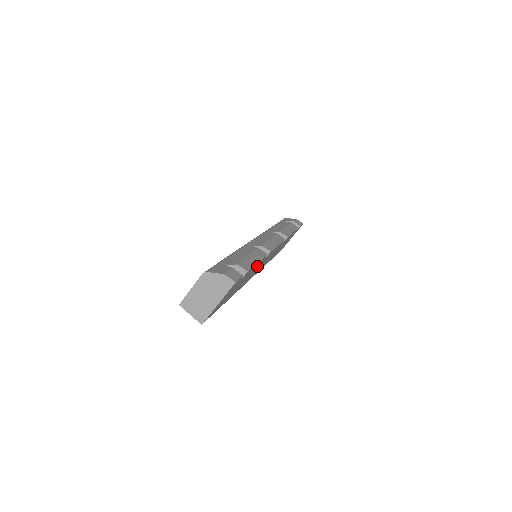
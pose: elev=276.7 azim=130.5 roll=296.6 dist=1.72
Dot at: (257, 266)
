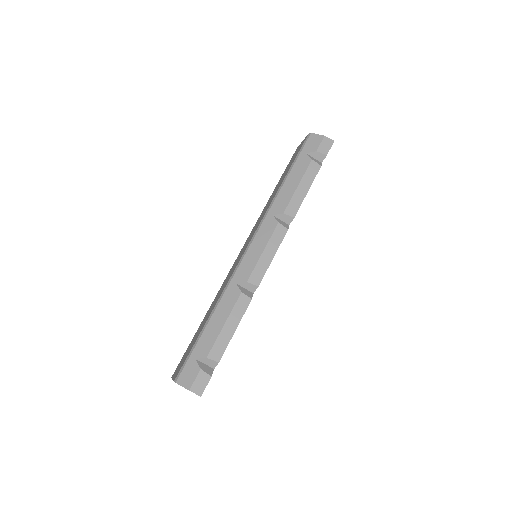
Dot at: occluded
